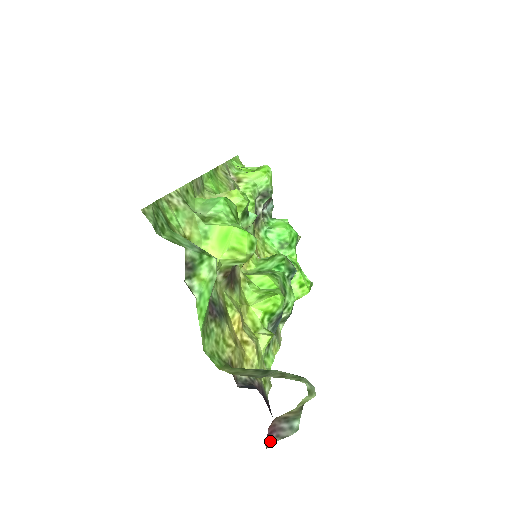
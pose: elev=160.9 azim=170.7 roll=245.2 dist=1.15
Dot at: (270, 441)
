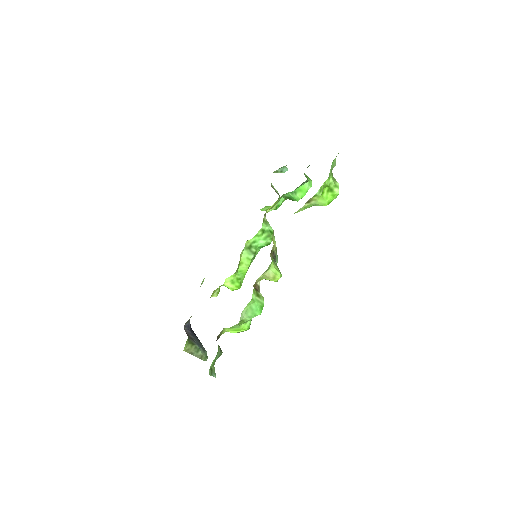
Dot at: occluded
